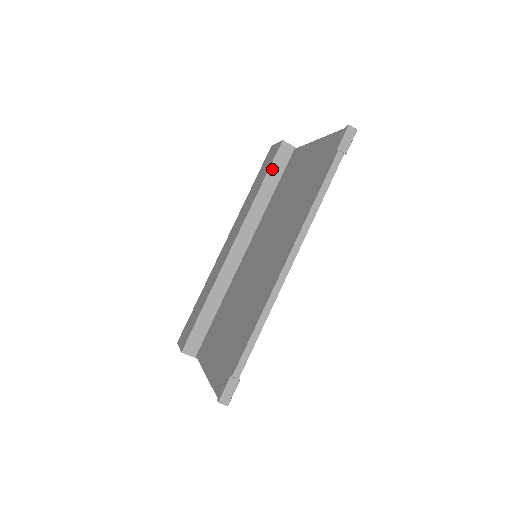
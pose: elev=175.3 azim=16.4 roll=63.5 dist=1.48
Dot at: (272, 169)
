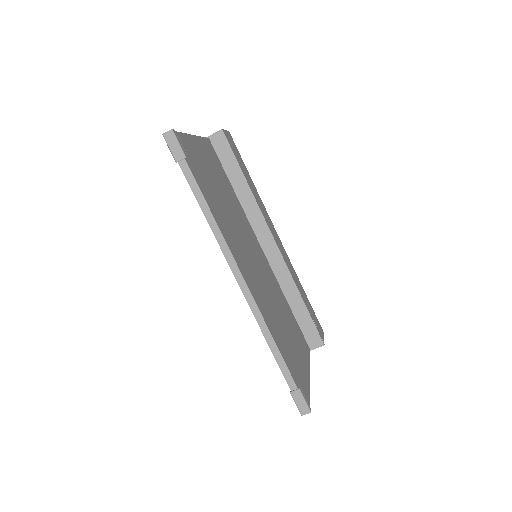
Dot at: occluded
